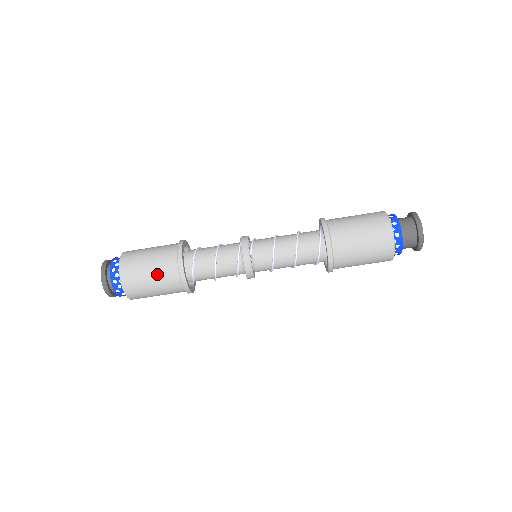
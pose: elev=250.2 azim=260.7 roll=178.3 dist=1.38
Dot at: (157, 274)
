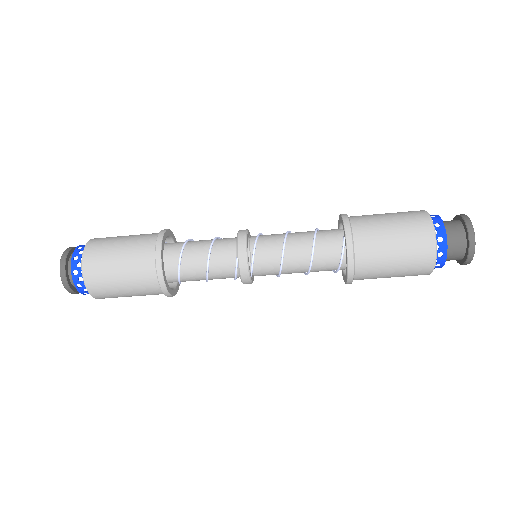
Dot at: (137, 294)
